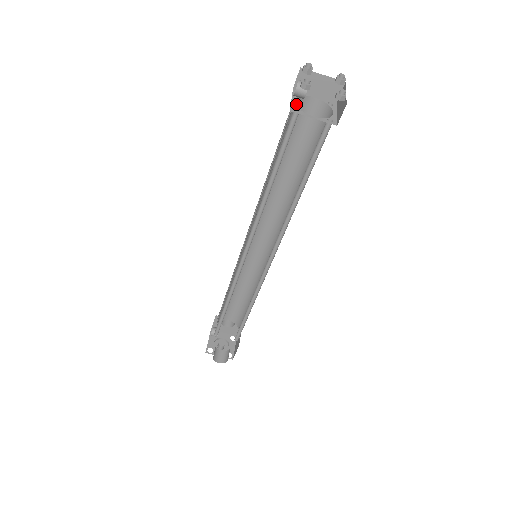
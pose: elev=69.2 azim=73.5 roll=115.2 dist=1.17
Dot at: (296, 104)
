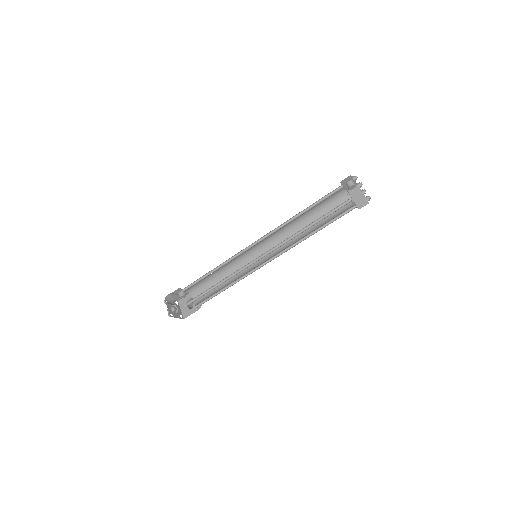
Dot at: (344, 194)
